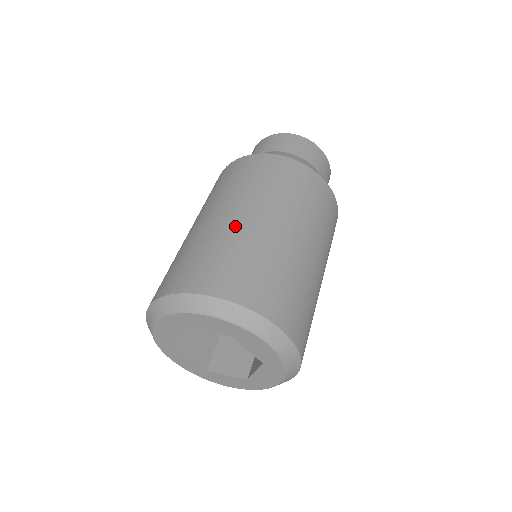
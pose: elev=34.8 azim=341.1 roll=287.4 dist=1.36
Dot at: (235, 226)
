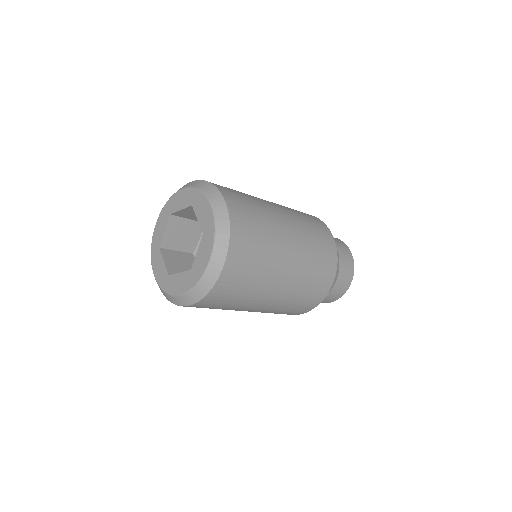
Dot at: occluded
